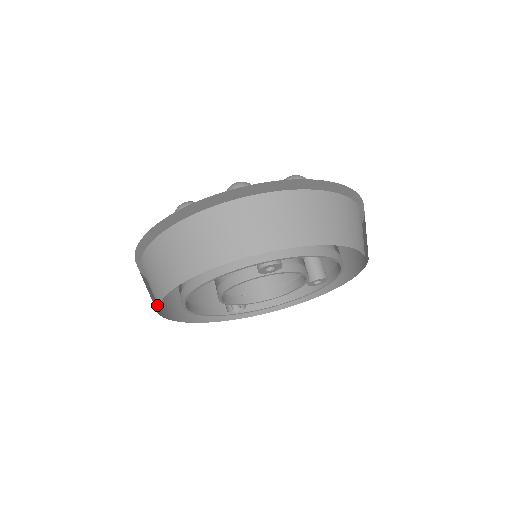
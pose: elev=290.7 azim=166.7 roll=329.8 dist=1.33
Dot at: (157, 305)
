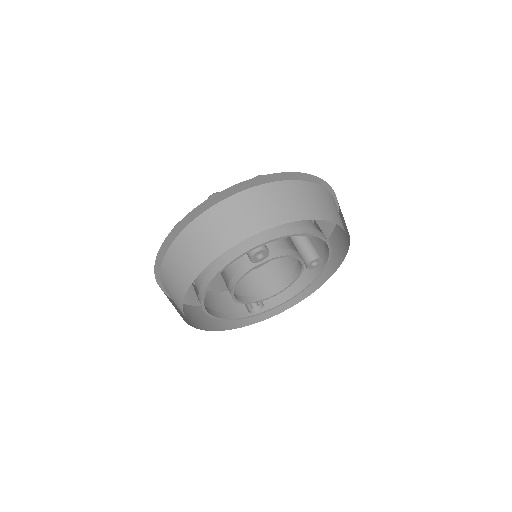
Dot at: (186, 319)
